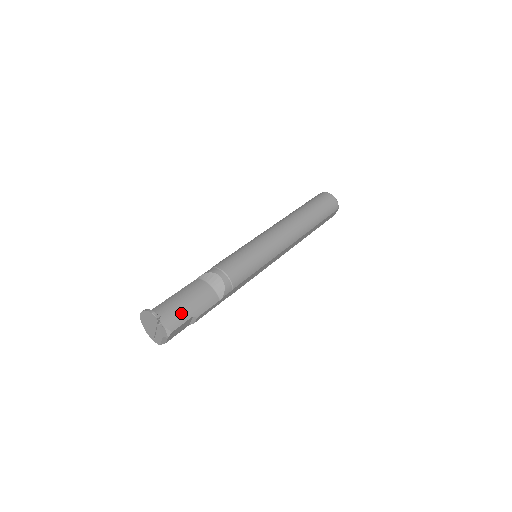
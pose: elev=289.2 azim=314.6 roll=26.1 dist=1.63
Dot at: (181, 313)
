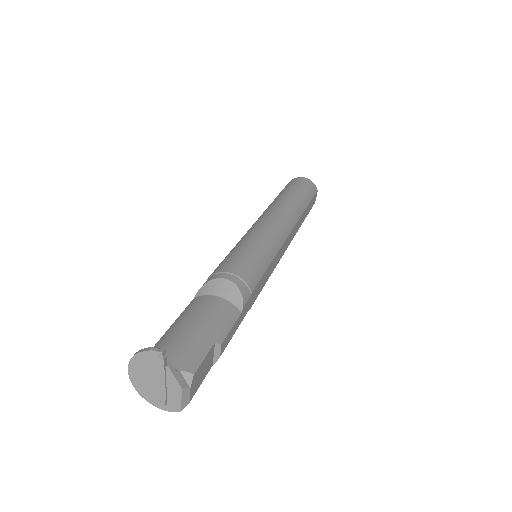
Dot at: (195, 342)
